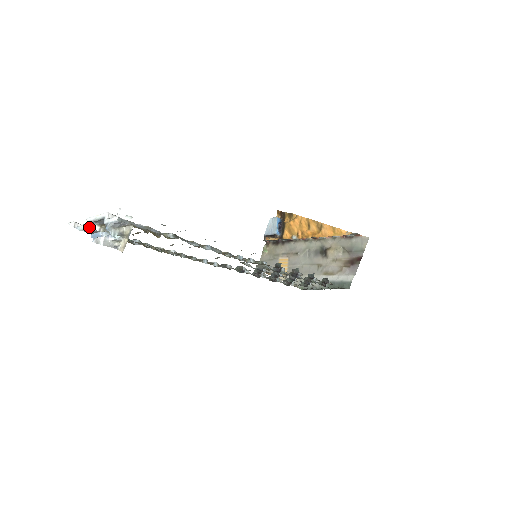
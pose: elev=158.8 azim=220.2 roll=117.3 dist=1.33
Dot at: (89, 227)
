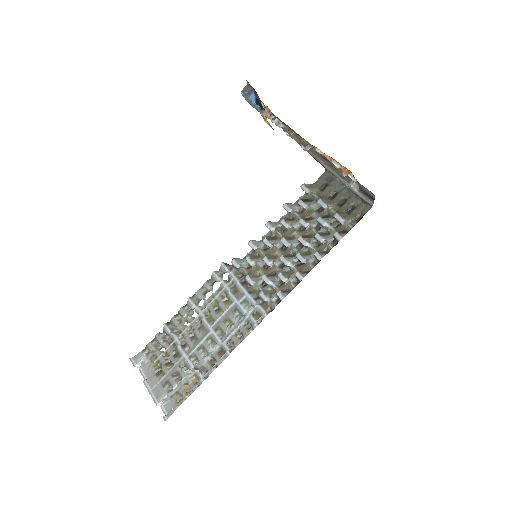
Dot at: occluded
